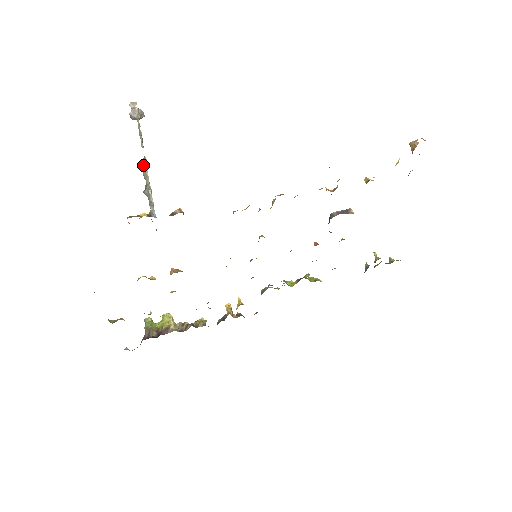
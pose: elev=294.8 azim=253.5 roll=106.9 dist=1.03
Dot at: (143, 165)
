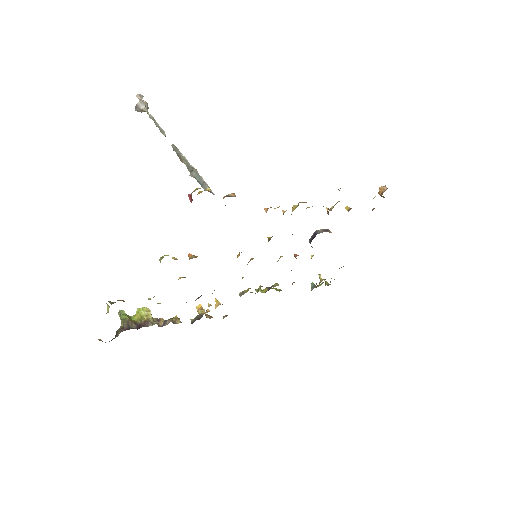
Dot at: (176, 151)
